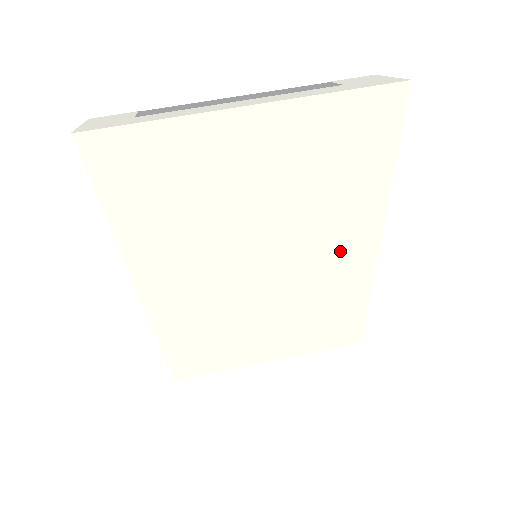
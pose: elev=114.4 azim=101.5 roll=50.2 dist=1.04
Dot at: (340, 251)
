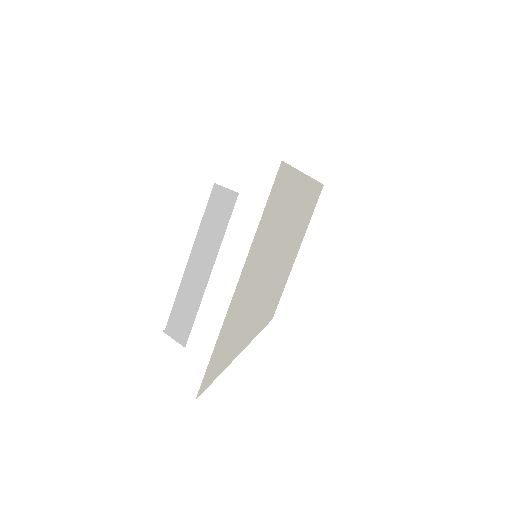
Dot at: (296, 208)
